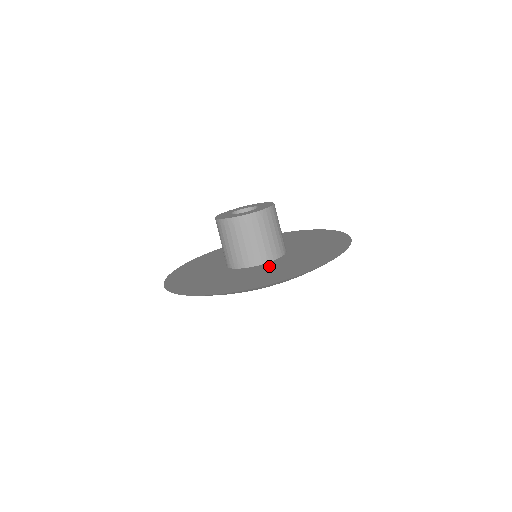
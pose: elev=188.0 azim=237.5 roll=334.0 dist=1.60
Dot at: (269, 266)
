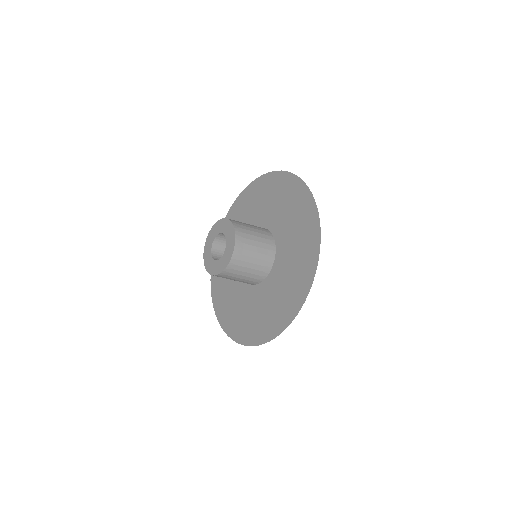
Dot at: (253, 297)
